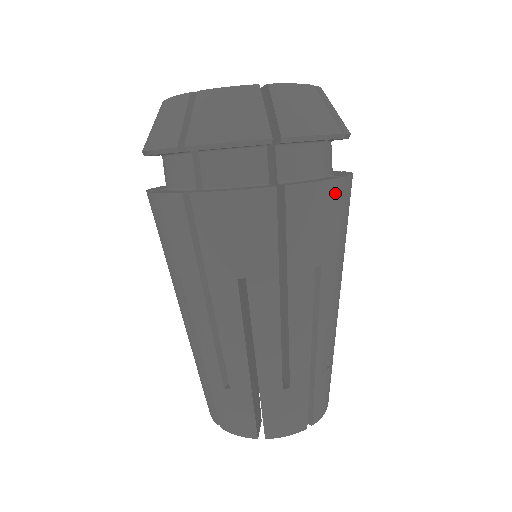
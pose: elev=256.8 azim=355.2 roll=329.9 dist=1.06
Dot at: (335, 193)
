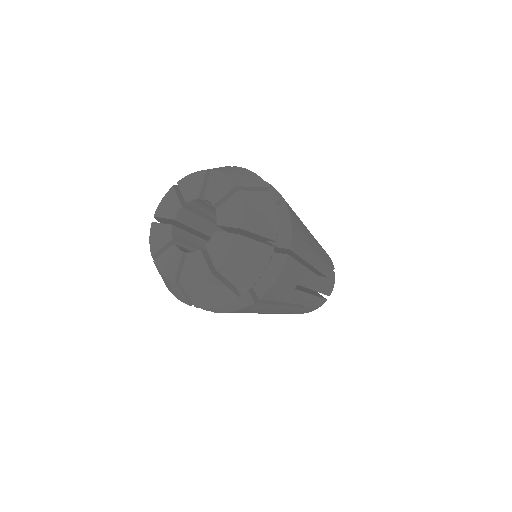
Dot at: (287, 269)
